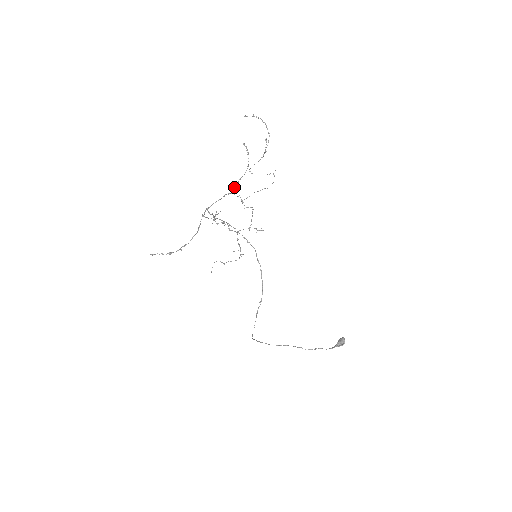
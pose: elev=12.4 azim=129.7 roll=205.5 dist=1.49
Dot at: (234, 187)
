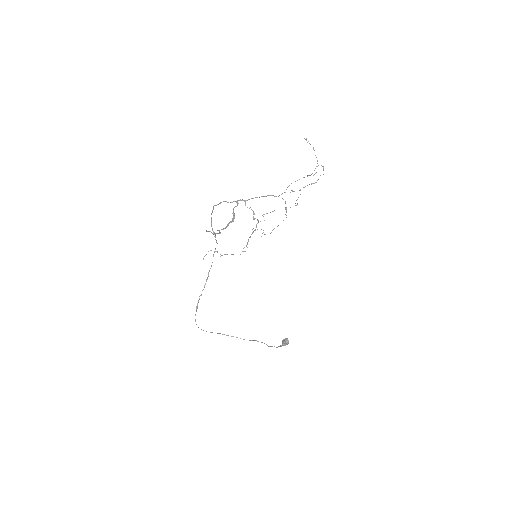
Dot at: occluded
